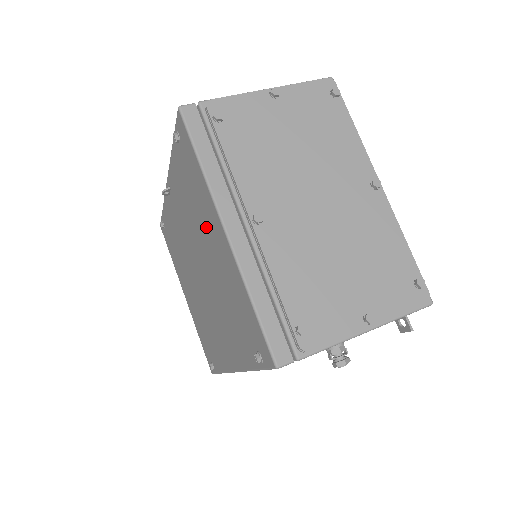
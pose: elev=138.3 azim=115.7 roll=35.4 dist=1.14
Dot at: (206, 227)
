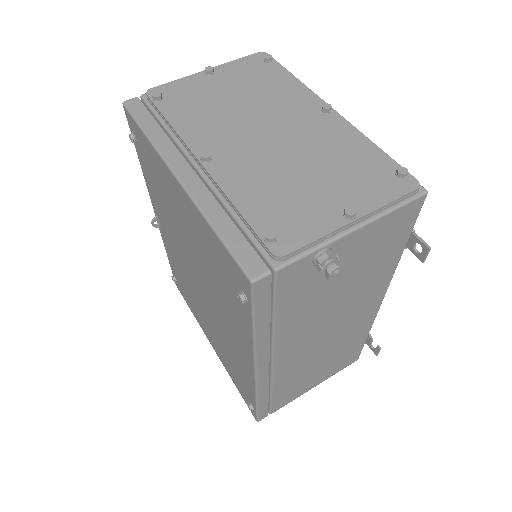
Dot at: (174, 204)
